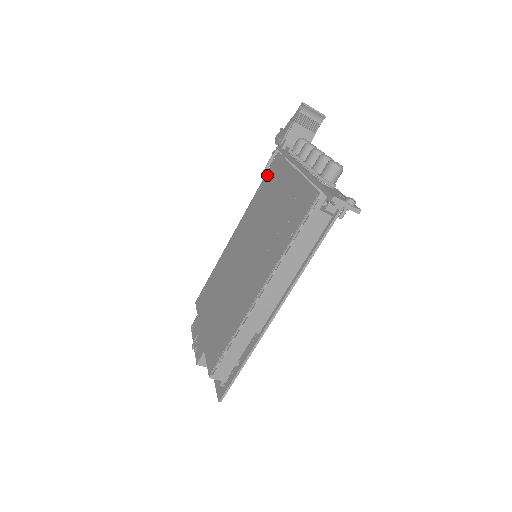
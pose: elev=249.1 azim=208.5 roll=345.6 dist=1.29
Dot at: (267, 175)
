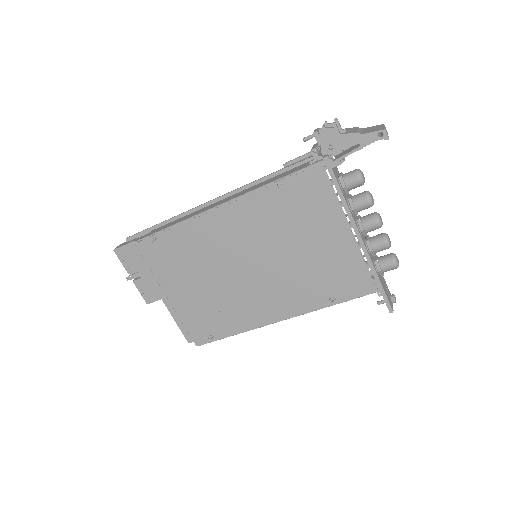
Dot at: (297, 182)
